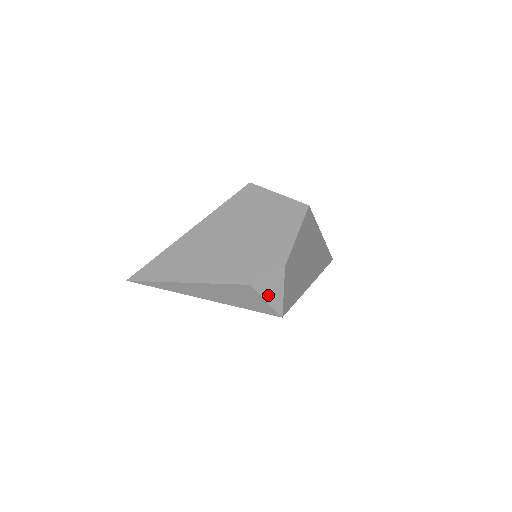
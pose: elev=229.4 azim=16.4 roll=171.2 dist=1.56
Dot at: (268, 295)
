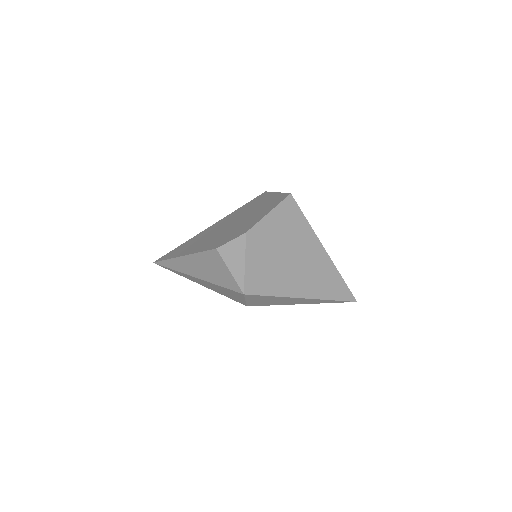
Dot at: (231, 264)
